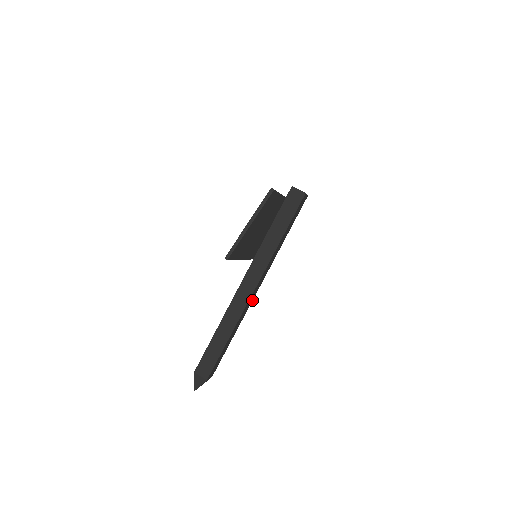
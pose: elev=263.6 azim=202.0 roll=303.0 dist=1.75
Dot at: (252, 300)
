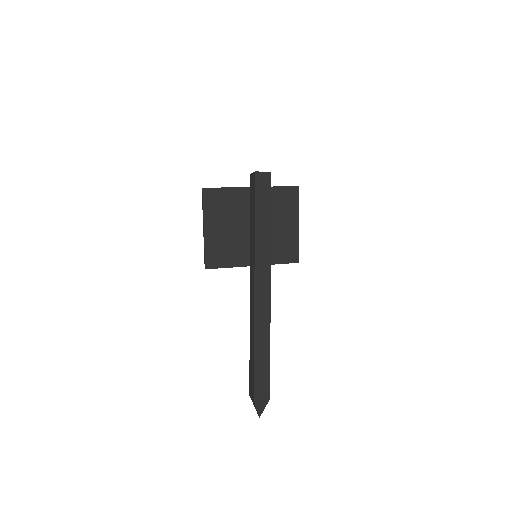
Dot at: (270, 302)
